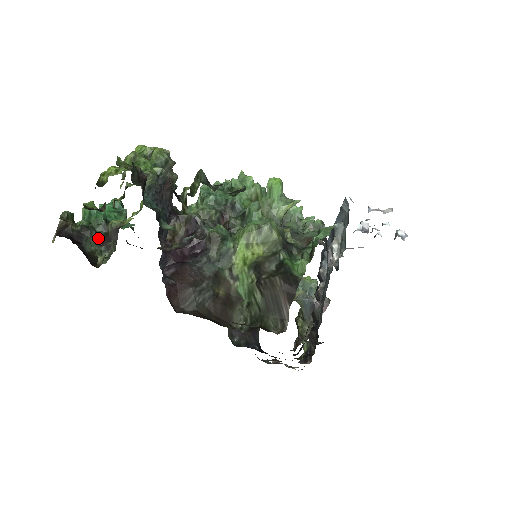
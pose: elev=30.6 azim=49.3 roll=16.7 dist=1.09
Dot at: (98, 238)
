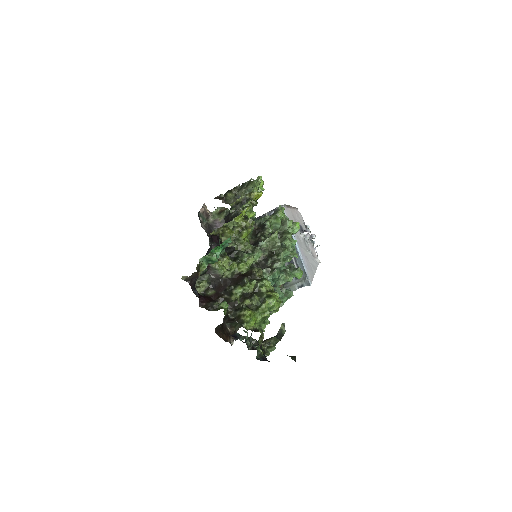
Dot at: occluded
